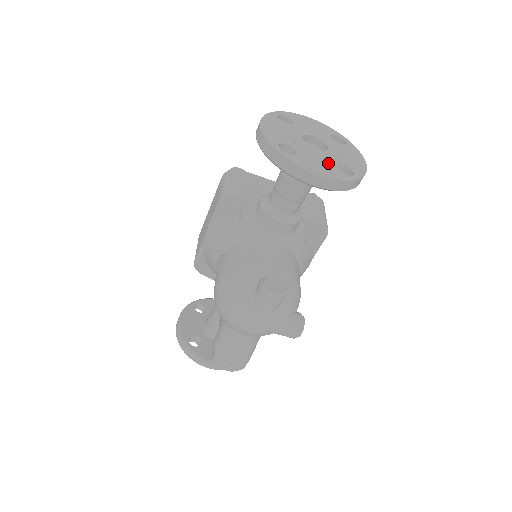
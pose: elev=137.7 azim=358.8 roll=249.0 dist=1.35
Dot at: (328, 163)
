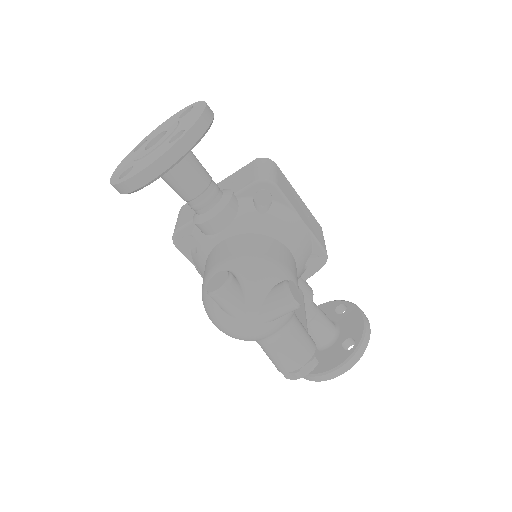
Dot at: (160, 148)
